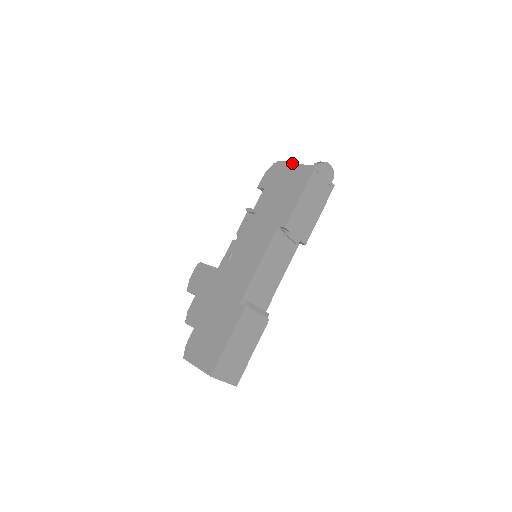
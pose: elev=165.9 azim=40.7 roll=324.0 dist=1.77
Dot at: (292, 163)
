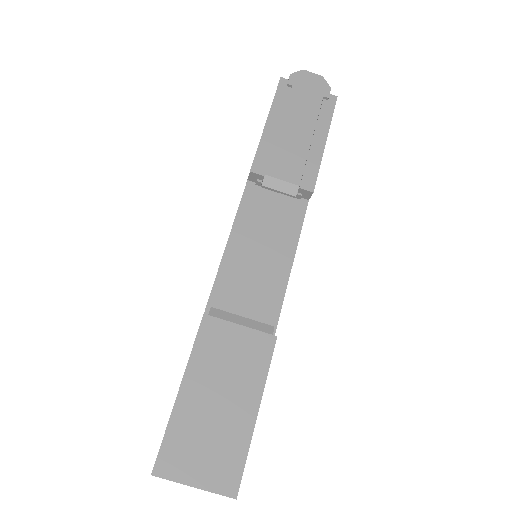
Dot at: occluded
